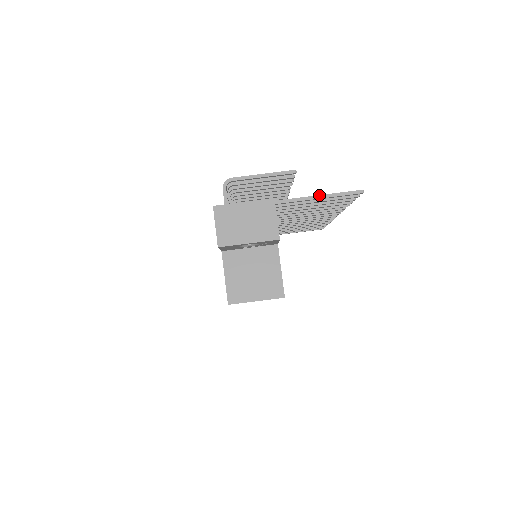
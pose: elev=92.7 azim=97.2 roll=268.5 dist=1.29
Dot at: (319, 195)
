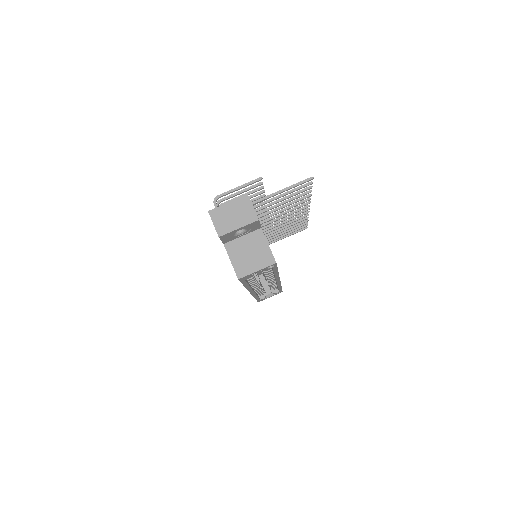
Dot at: (282, 189)
